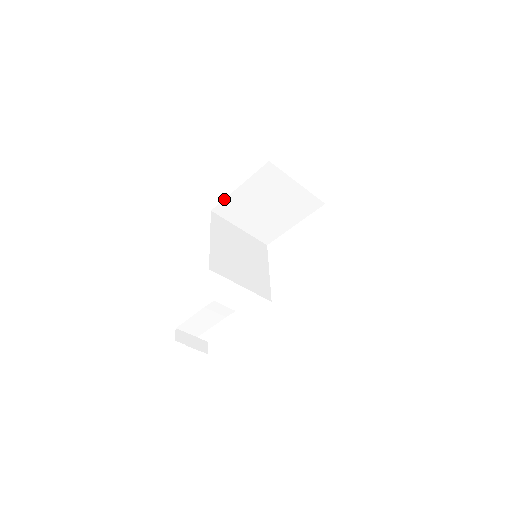
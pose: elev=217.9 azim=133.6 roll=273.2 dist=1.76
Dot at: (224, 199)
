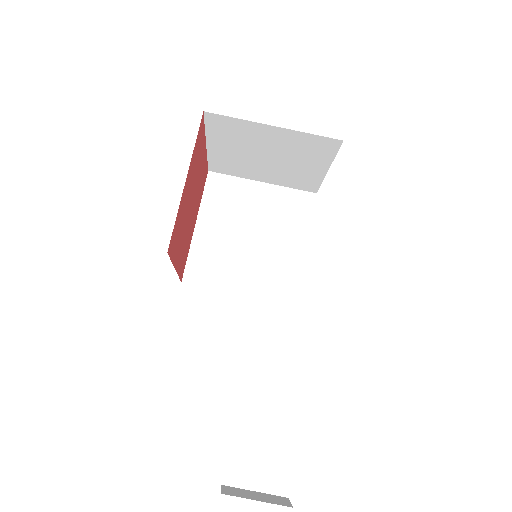
Dot at: (188, 254)
